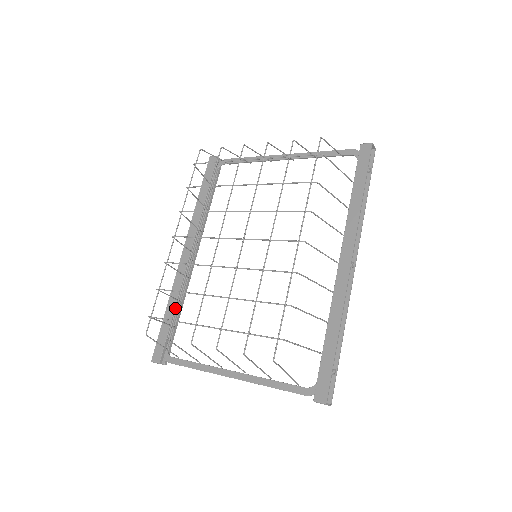
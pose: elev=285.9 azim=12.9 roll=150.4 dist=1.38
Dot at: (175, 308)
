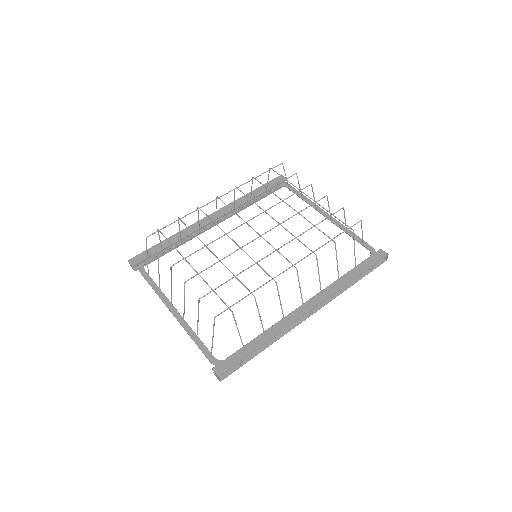
Dot at: occluded
